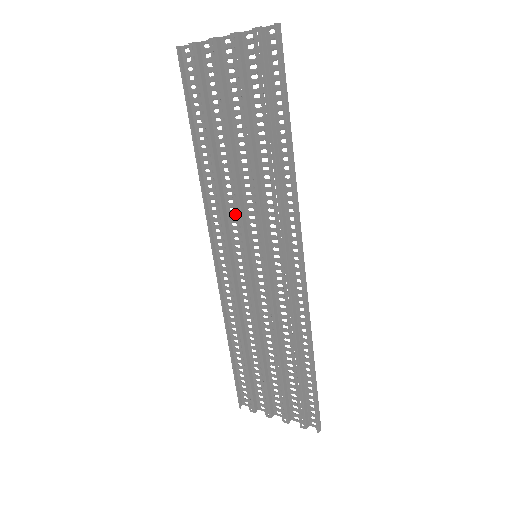
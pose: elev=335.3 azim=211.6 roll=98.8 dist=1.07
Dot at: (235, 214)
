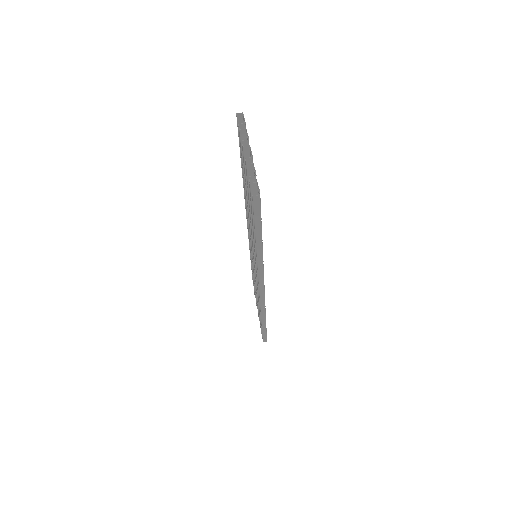
Dot at: occluded
